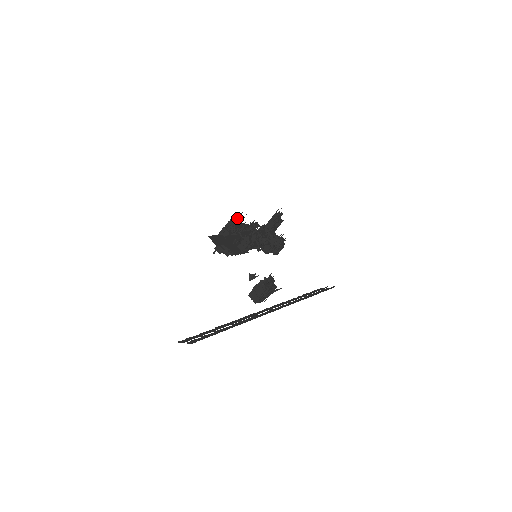
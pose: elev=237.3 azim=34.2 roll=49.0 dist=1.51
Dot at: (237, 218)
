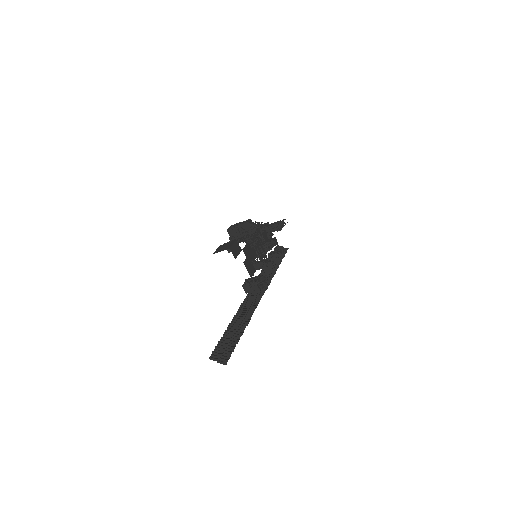
Dot at: (251, 225)
